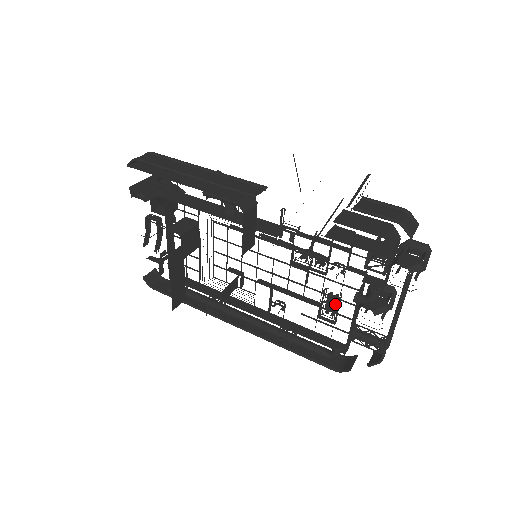
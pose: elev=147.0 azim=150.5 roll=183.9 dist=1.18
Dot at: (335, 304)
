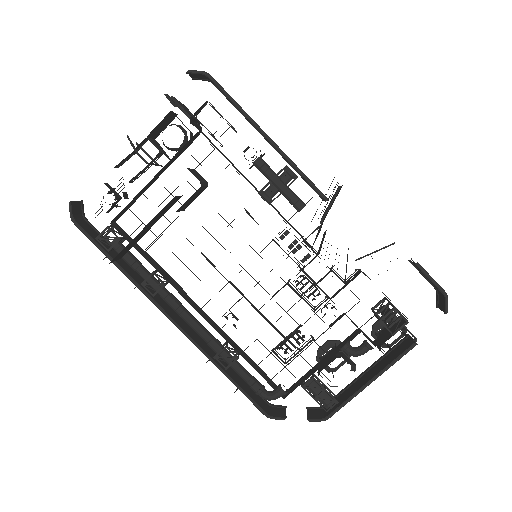
Dot at: (299, 344)
